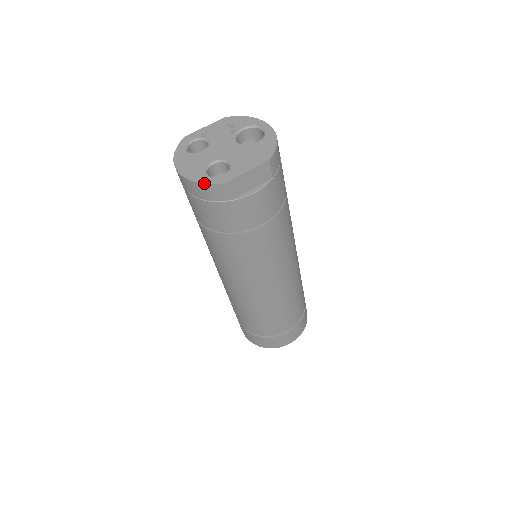
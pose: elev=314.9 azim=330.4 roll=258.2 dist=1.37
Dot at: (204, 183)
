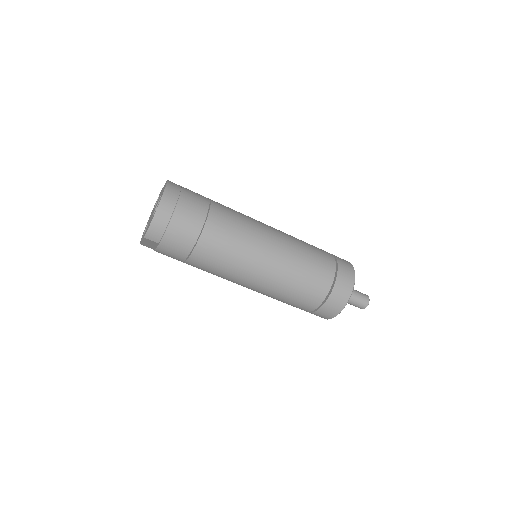
Dot at: (141, 238)
